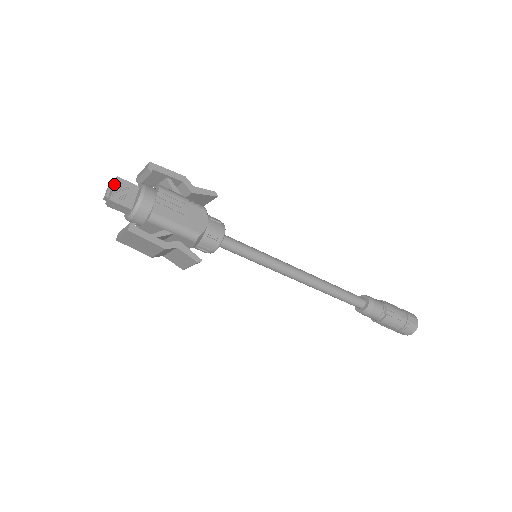
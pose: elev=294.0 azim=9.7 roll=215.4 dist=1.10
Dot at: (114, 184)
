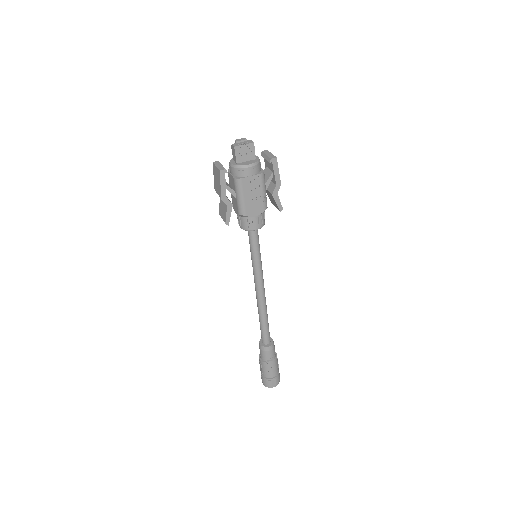
Dot at: (247, 143)
